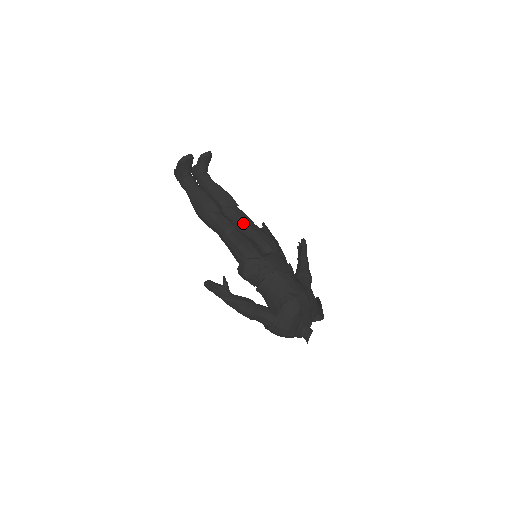
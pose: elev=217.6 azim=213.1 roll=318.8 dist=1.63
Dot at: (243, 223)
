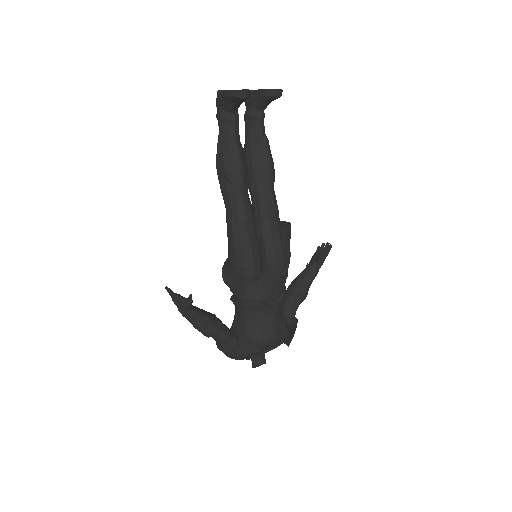
Dot at: (264, 214)
